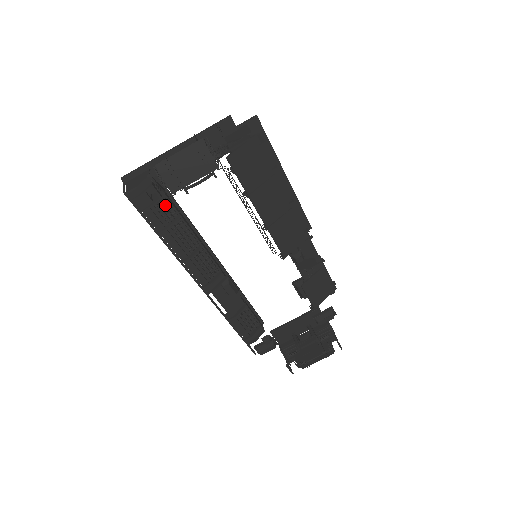
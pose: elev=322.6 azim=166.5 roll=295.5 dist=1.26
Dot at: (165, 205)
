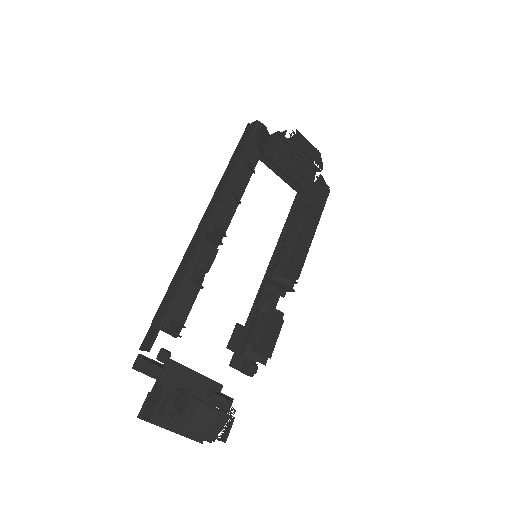
Dot at: (279, 145)
